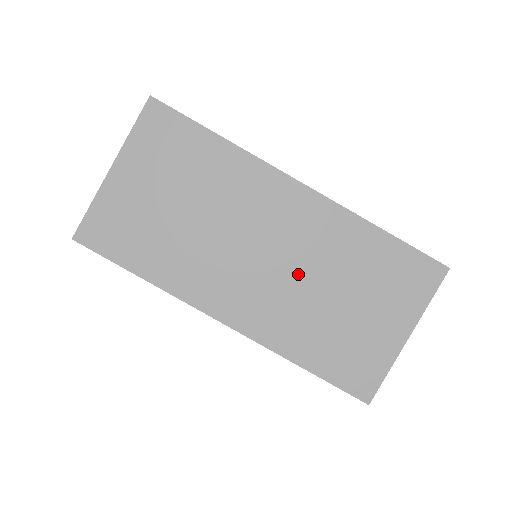
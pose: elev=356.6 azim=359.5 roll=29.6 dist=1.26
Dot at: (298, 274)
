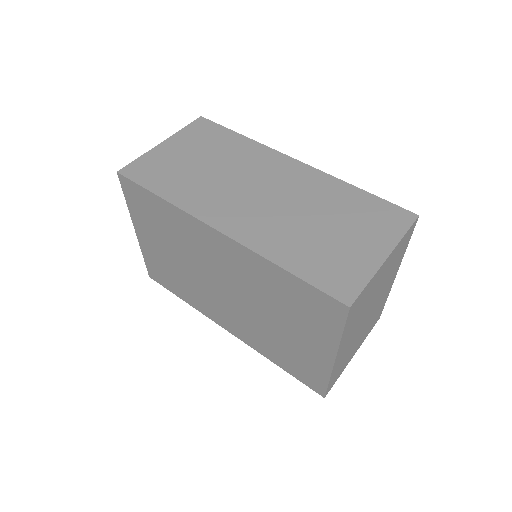
Dot at: (288, 207)
